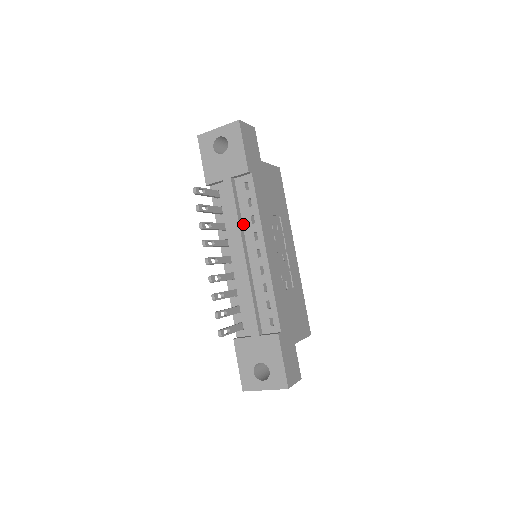
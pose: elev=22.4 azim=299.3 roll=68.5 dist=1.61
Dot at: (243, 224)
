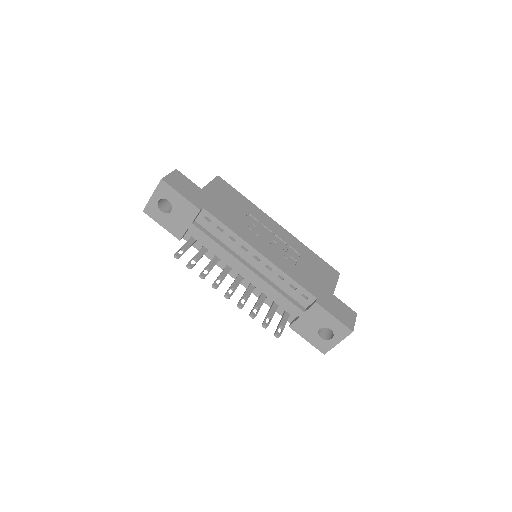
Dot at: (228, 247)
